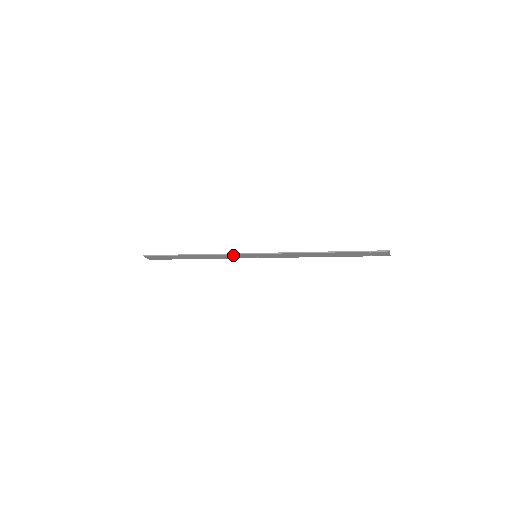
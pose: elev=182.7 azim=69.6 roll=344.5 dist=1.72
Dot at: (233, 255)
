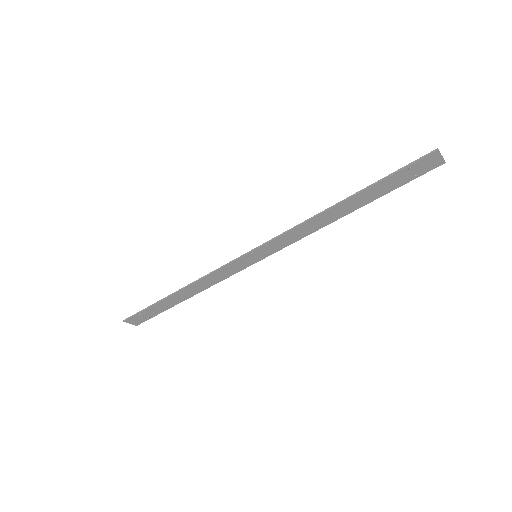
Dot at: (226, 268)
